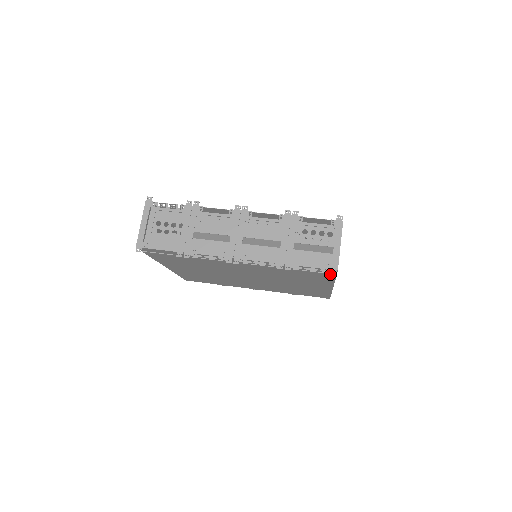
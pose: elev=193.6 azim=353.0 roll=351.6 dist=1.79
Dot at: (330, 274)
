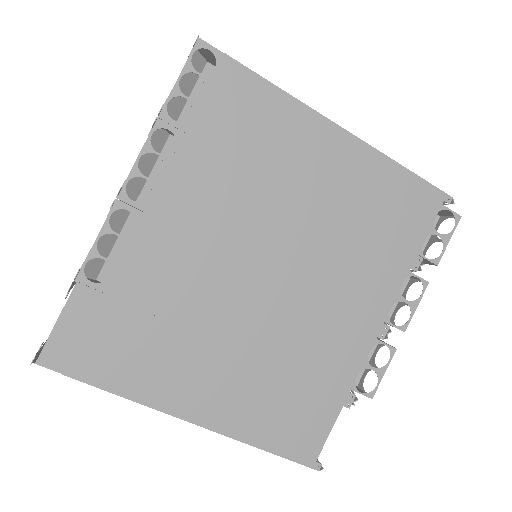
Dot at: (193, 45)
